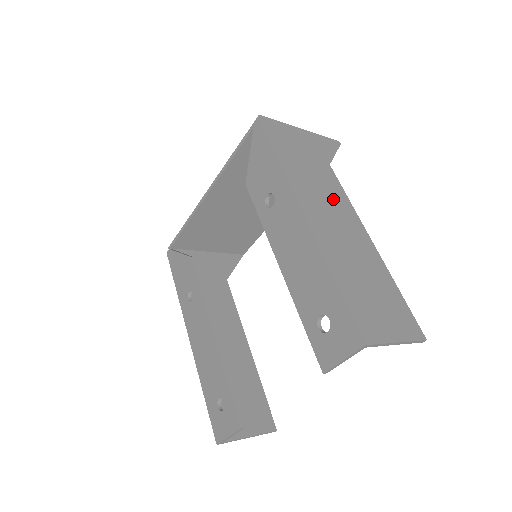
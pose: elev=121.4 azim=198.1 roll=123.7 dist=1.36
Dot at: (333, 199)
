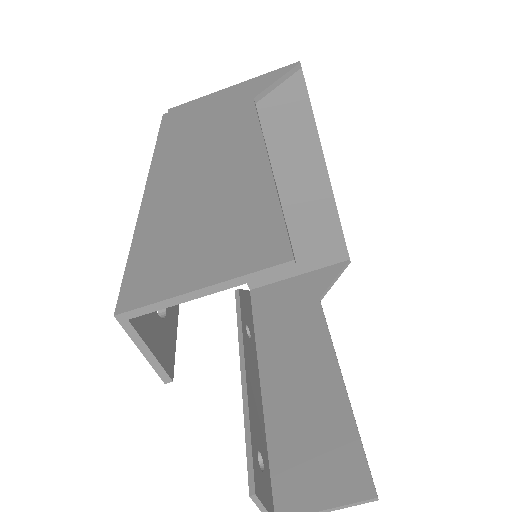
Dot at: (223, 136)
